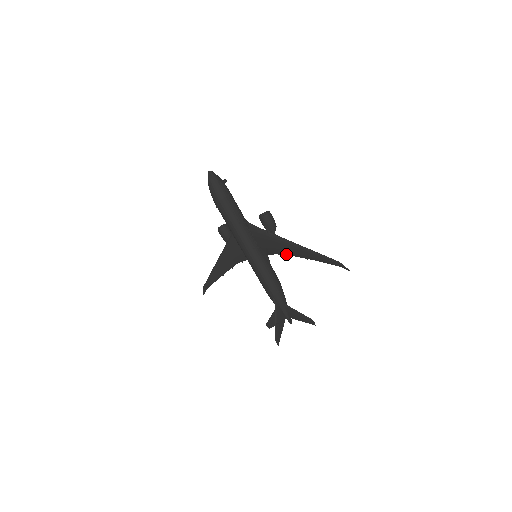
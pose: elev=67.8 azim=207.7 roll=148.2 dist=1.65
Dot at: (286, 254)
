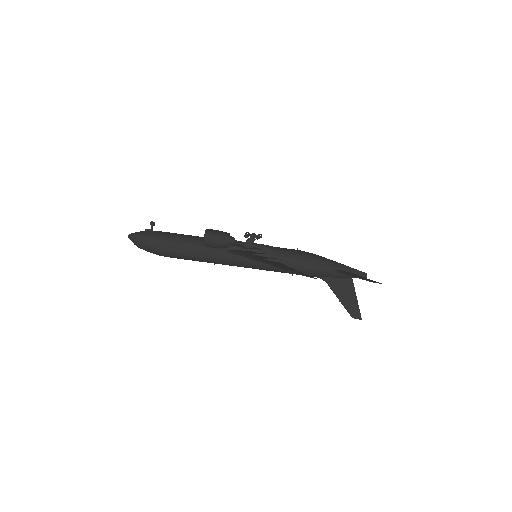
Dot at: occluded
